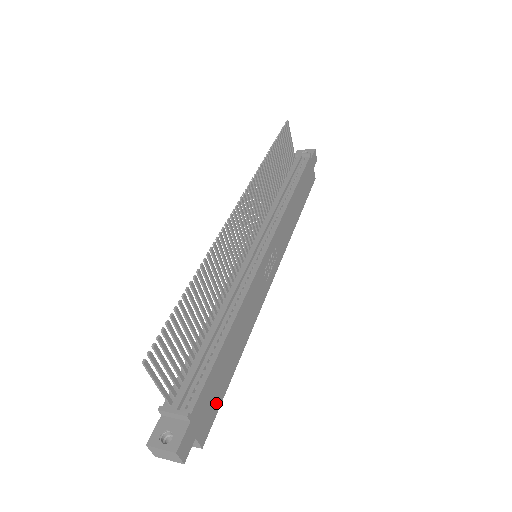
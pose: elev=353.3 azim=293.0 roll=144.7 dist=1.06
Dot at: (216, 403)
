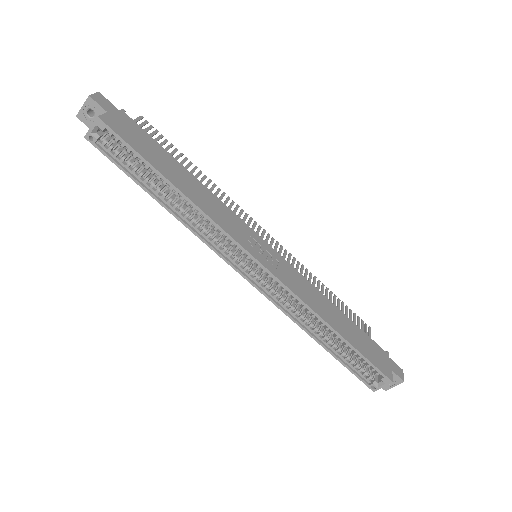
Dot at: (133, 143)
